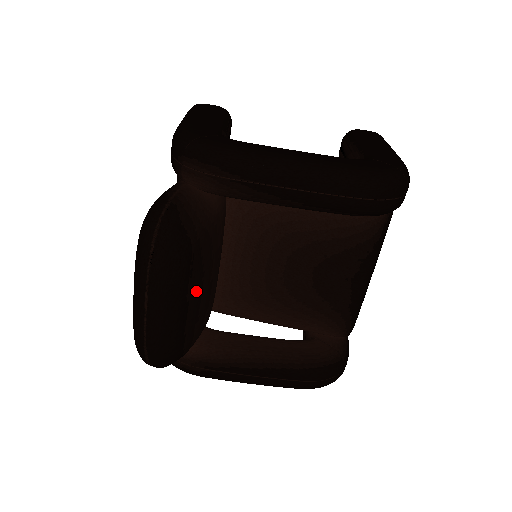
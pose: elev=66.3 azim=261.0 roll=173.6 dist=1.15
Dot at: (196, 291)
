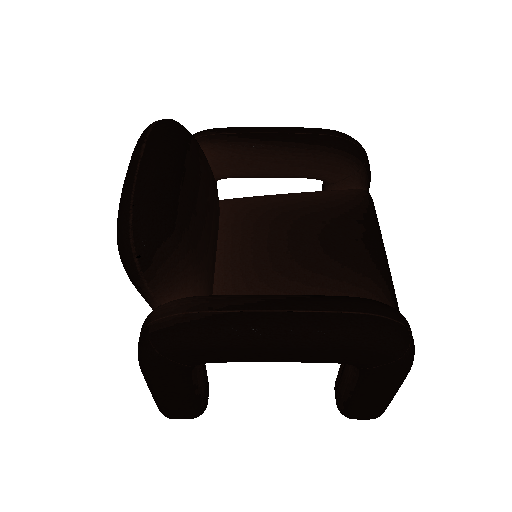
Dot at: (193, 174)
